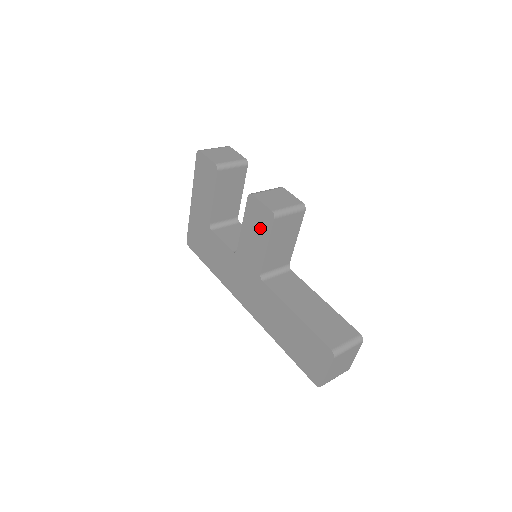
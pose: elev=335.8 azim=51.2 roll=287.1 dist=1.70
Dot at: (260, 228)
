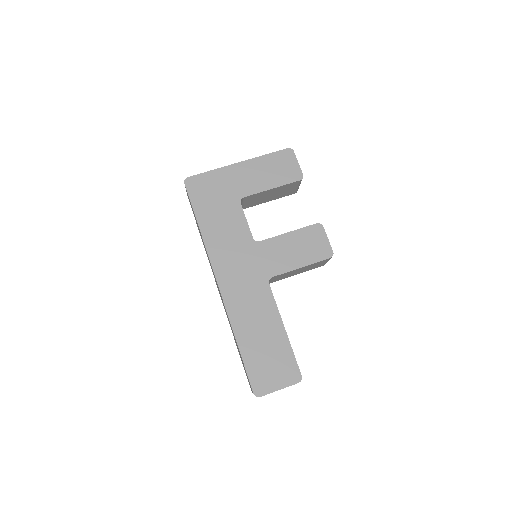
Dot at: (309, 251)
